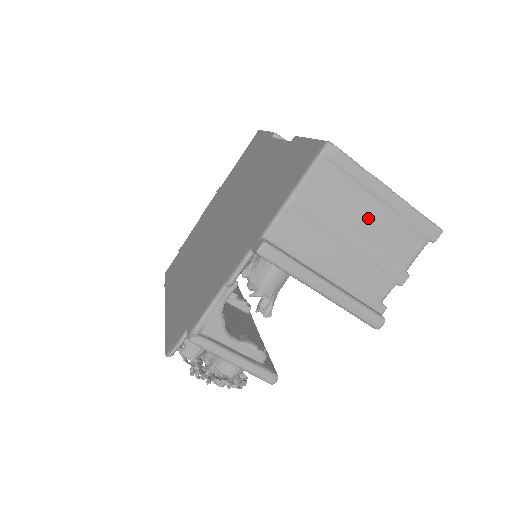
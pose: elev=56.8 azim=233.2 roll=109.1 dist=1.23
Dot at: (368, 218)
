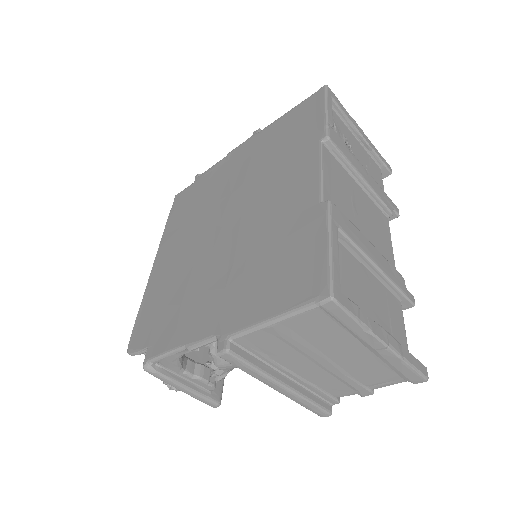
Dot at: (350, 355)
